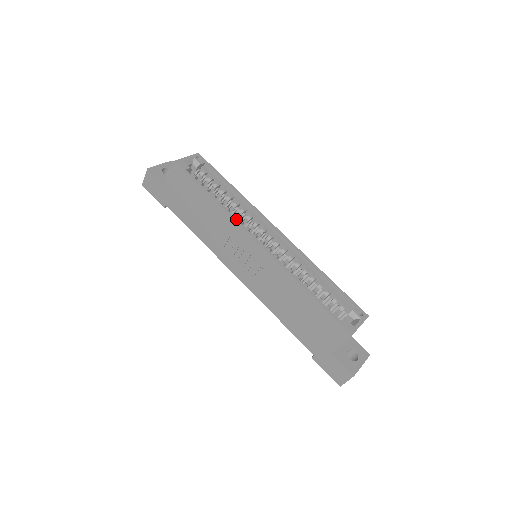
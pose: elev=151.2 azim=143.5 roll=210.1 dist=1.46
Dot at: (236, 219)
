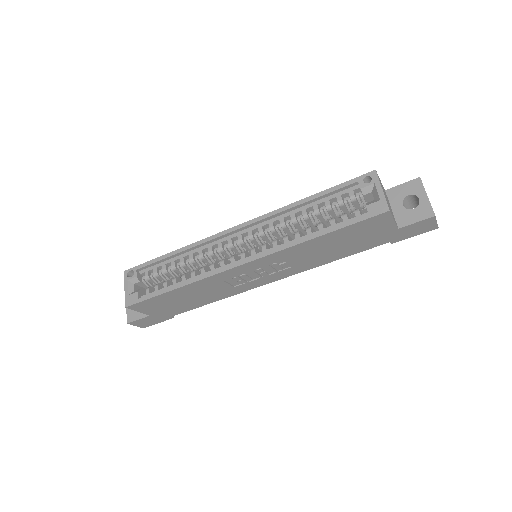
Dot at: (208, 274)
